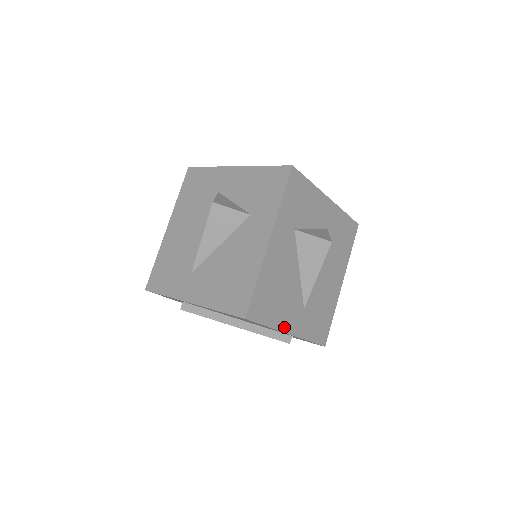
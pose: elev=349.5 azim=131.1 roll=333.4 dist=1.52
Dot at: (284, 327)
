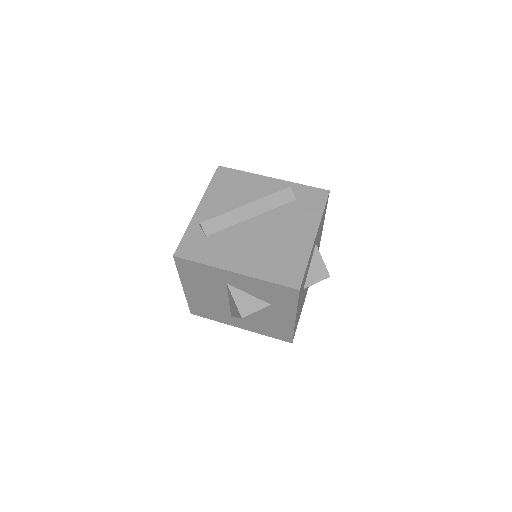
Dot at: (303, 303)
